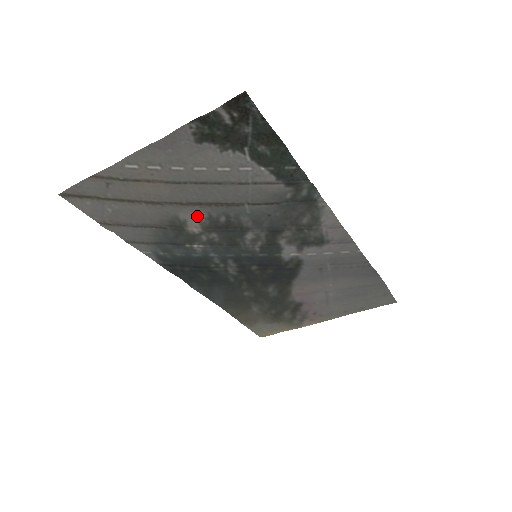
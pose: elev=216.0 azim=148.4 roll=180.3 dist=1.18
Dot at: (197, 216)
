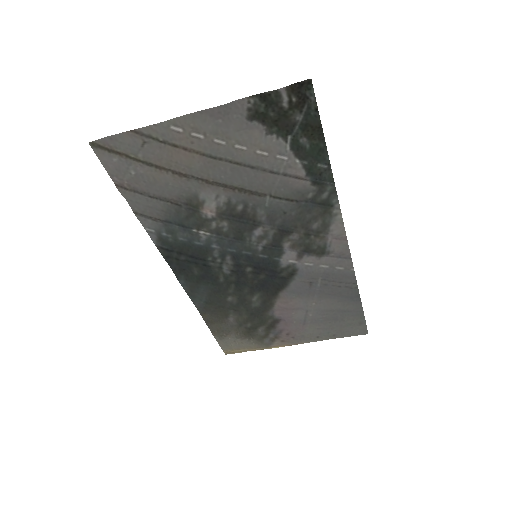
Dot at: (217, 199)
